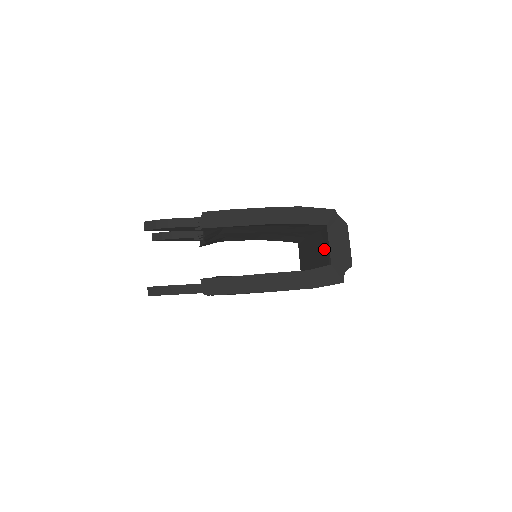
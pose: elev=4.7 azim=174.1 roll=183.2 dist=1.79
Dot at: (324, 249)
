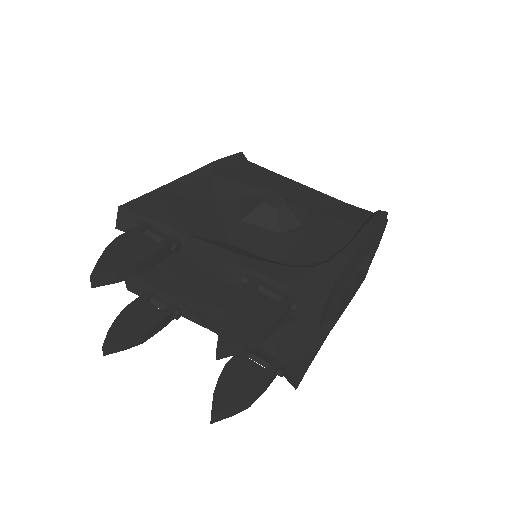
Dot at: occluded
